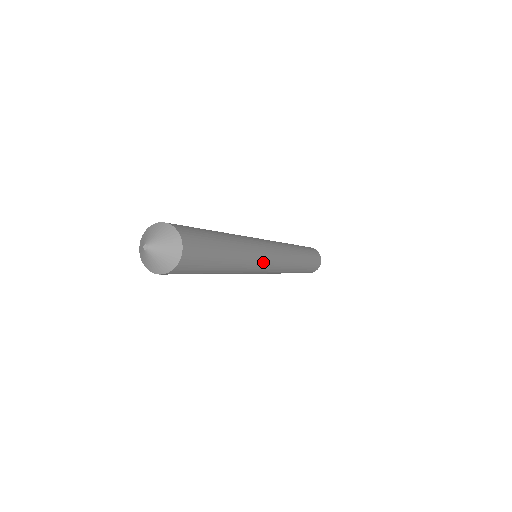
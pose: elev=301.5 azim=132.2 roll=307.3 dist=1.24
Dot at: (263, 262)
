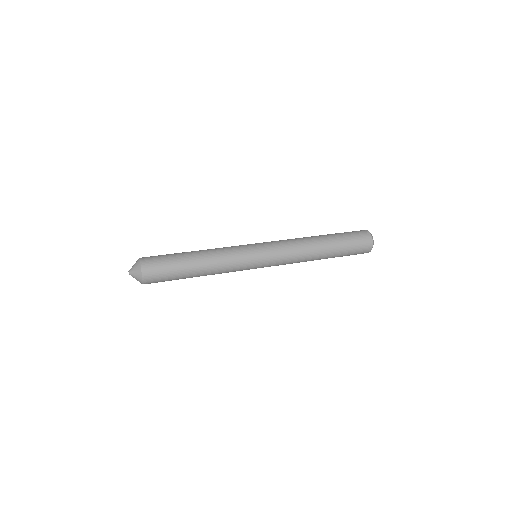
Dot at: (246, 259)
